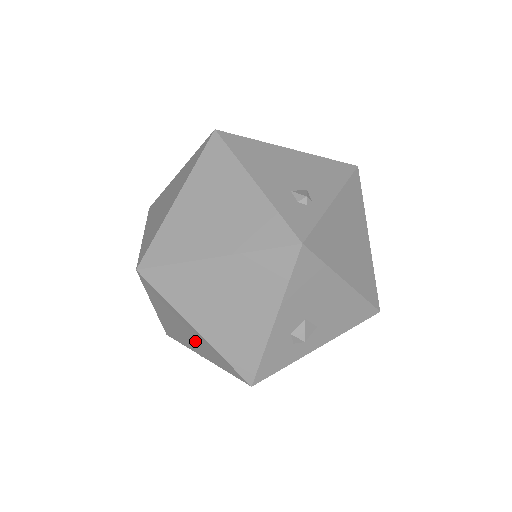
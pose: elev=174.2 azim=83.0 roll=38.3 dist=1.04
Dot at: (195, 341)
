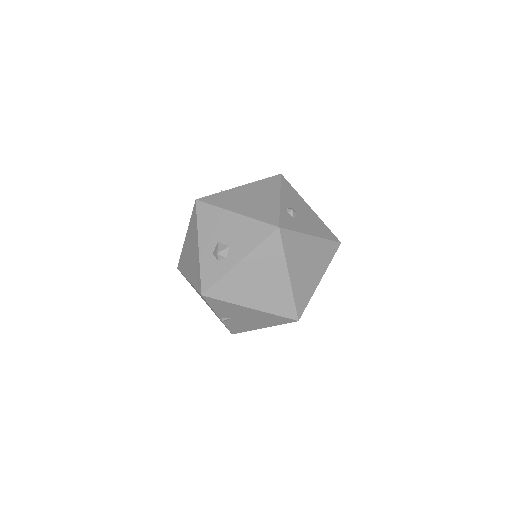
Dot at: occluded
